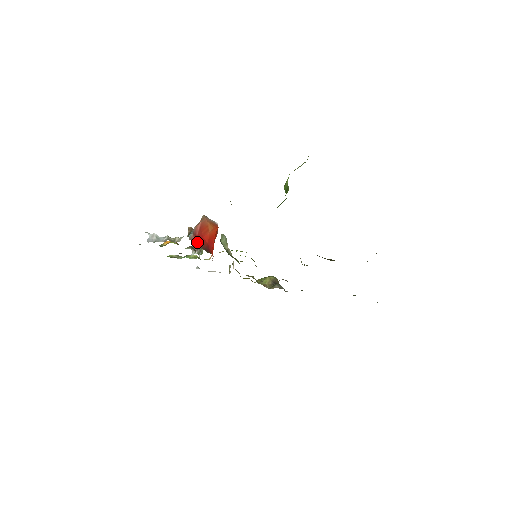
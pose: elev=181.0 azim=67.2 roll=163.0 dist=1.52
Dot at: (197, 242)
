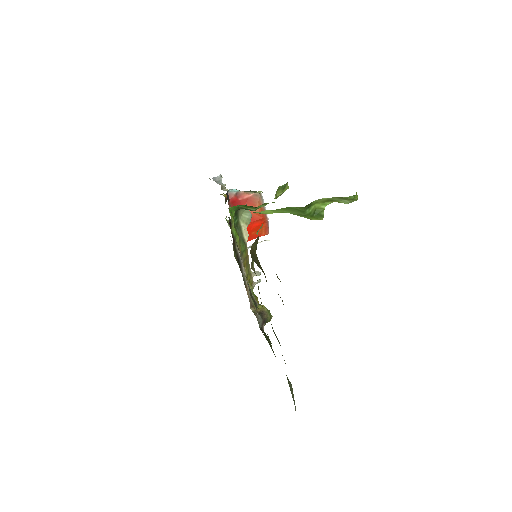
Dot at: (233, 203)
